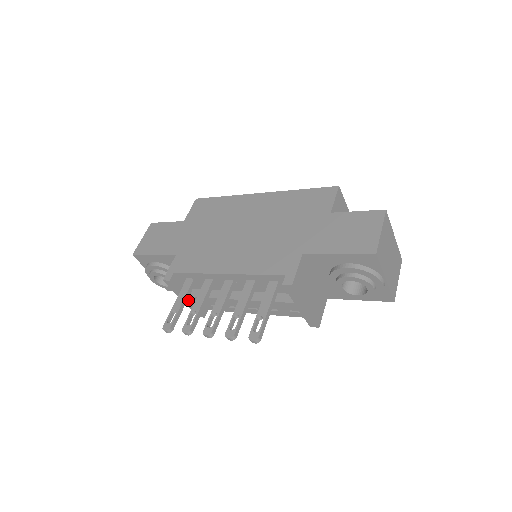
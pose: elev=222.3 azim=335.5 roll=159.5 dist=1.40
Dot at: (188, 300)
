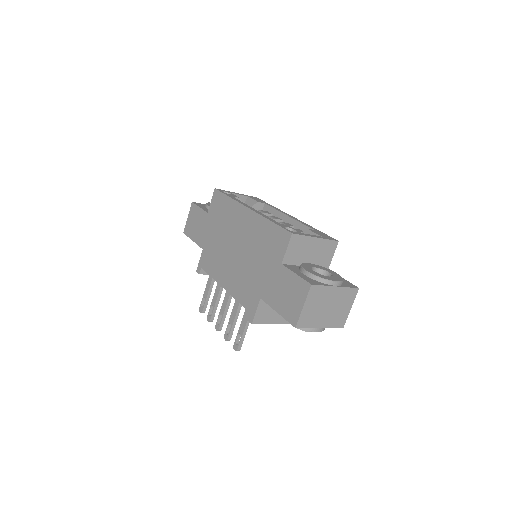
Dot at: occluded
